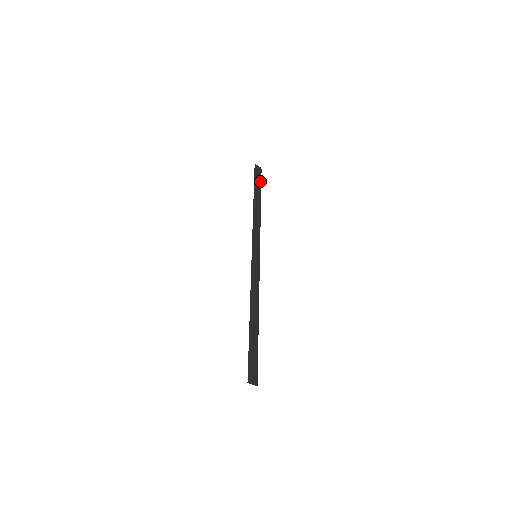
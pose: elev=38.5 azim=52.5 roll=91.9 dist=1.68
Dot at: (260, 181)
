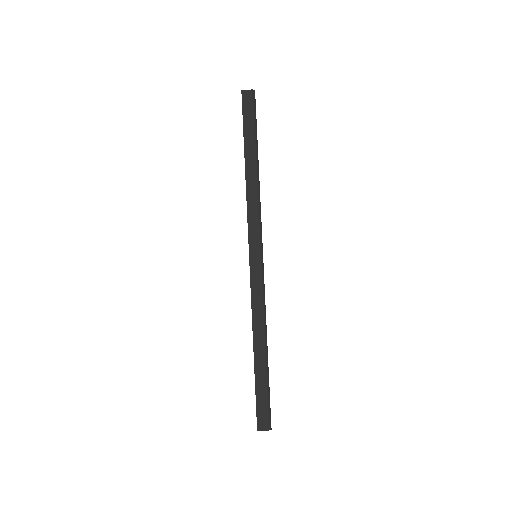
Dot at: (252, 118)
